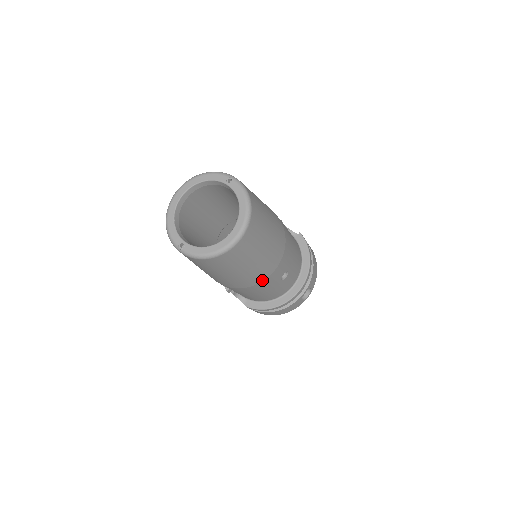
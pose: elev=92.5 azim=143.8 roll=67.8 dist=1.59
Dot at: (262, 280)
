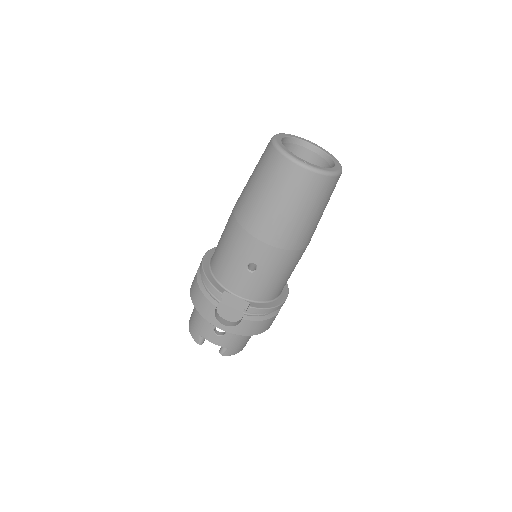
Dot at: (305, 246)
